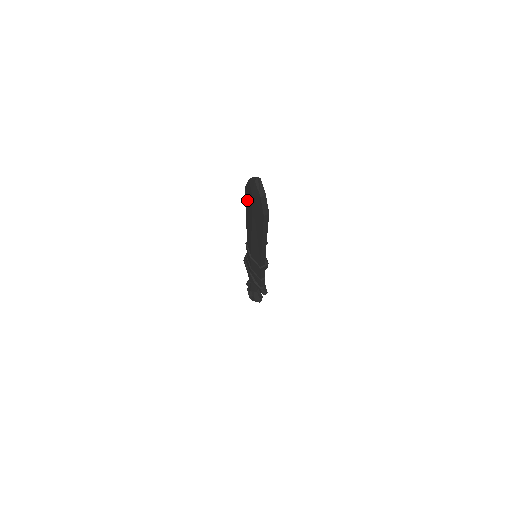
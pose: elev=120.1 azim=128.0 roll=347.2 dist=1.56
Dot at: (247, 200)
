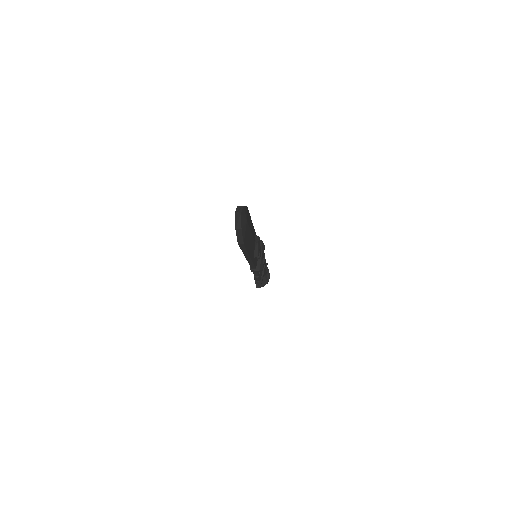
Dot at: occluded
